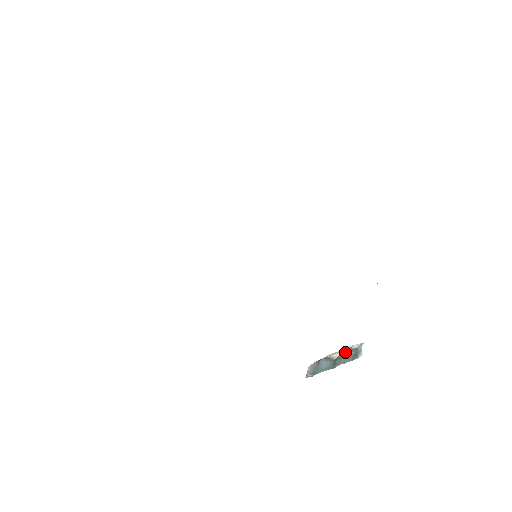
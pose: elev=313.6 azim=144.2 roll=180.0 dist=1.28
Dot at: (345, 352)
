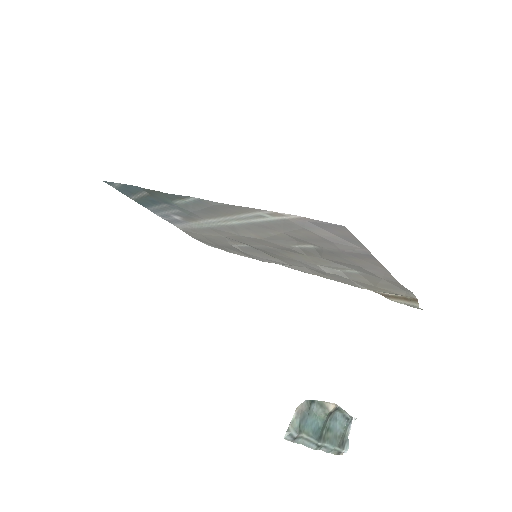
Dot at: (334, 422)
